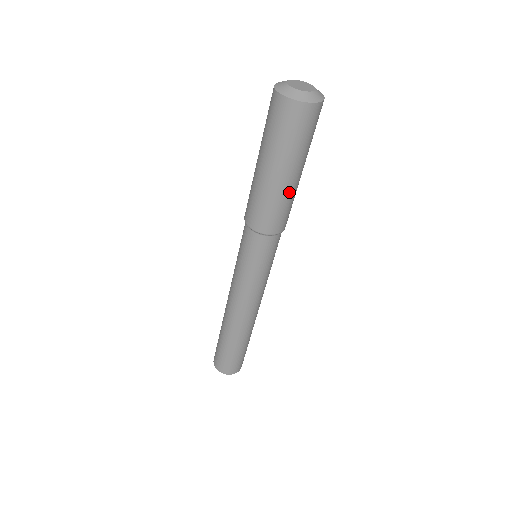
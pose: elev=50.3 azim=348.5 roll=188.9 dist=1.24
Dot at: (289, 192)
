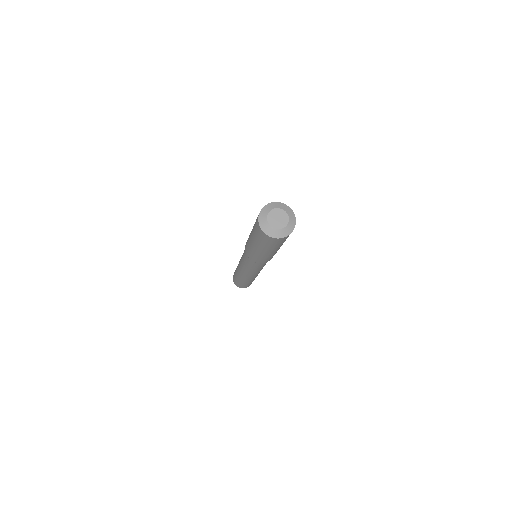
Dot at: occluded
